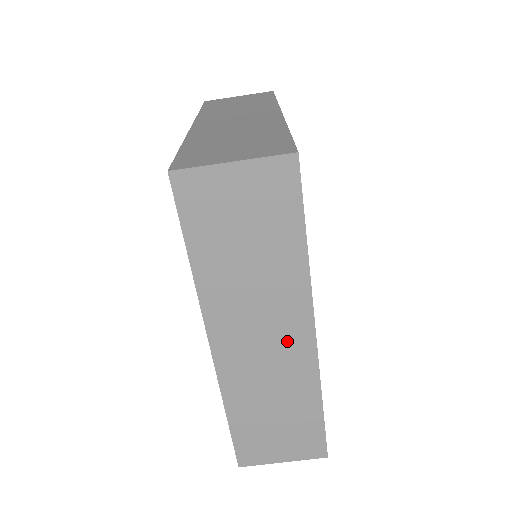
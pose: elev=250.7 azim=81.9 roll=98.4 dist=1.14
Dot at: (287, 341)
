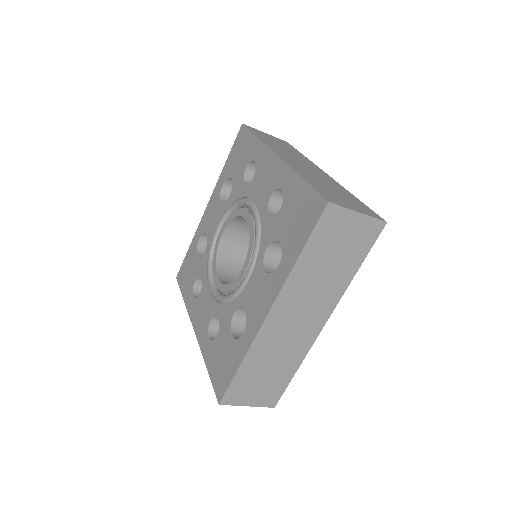
Dot at: (309, 323)
